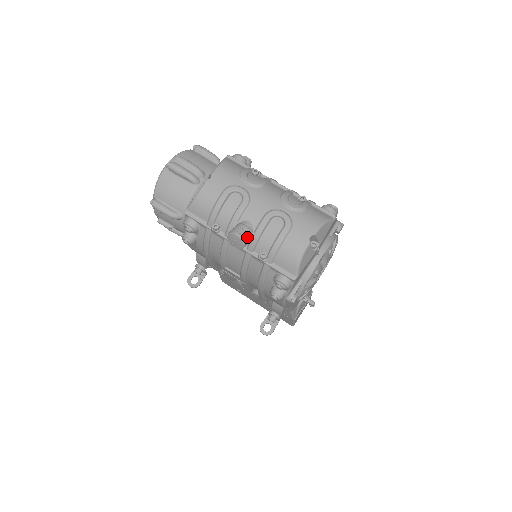
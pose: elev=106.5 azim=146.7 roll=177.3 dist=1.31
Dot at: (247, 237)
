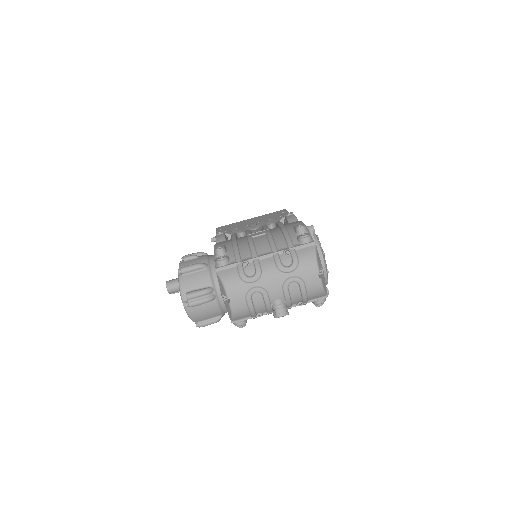
Dot at: (286, 309)
